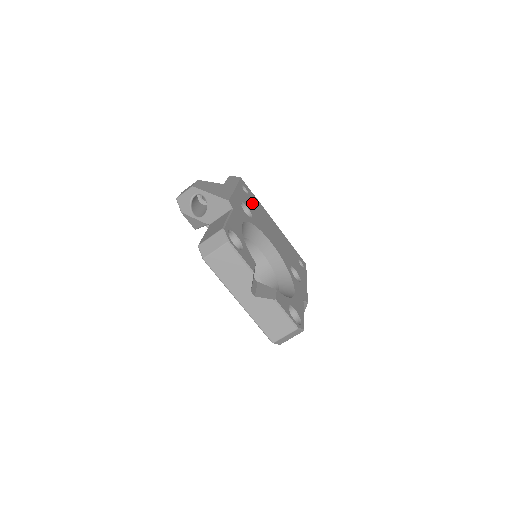
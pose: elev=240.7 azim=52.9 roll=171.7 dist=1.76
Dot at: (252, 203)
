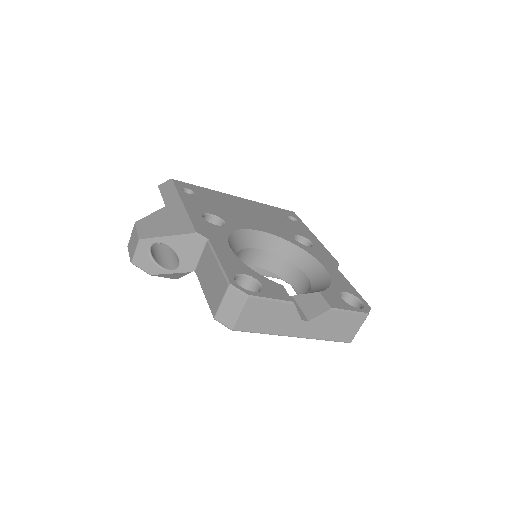
Dot at: (207, 201)
